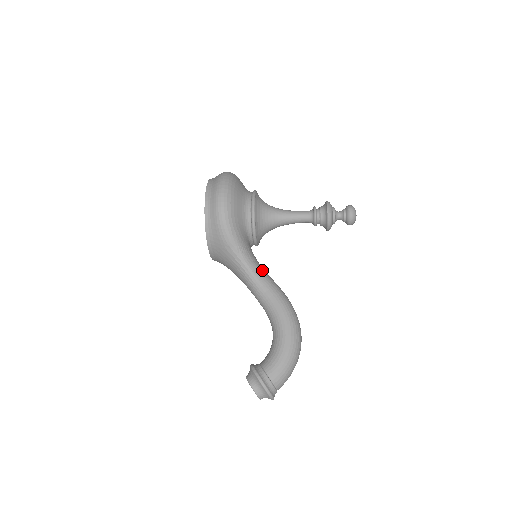
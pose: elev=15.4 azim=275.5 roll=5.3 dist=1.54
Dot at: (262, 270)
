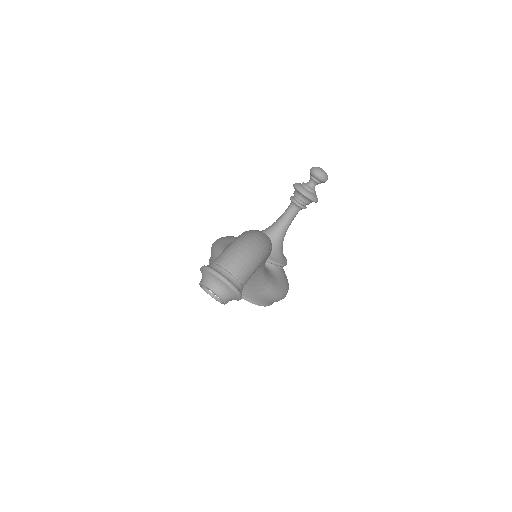
Dot at: occluded
